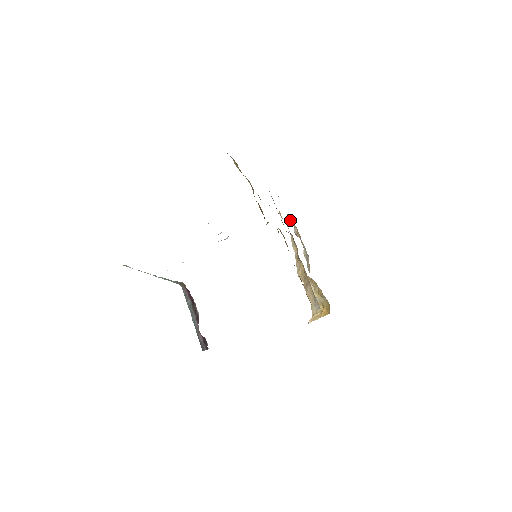
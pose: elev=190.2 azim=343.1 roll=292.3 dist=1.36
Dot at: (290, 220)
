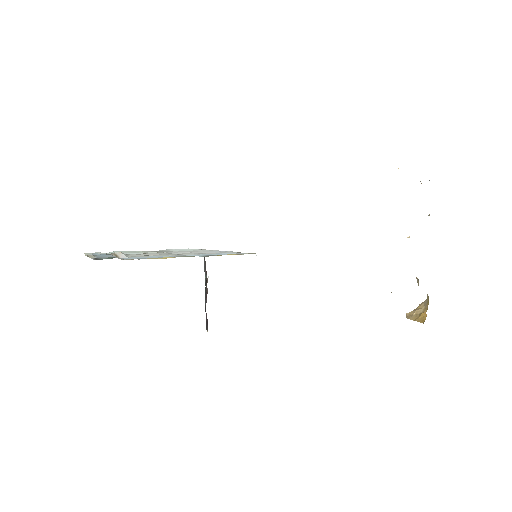
Dot at: occluded
